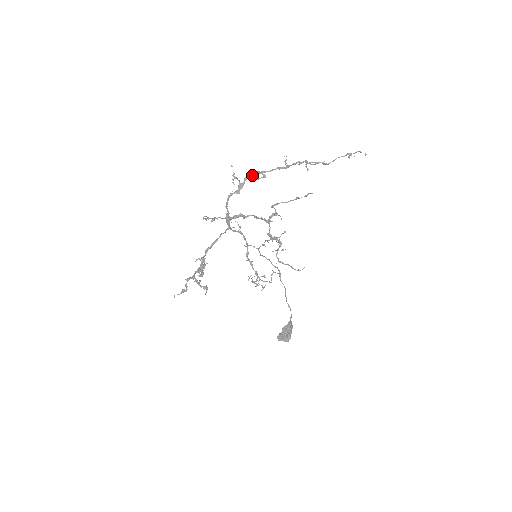
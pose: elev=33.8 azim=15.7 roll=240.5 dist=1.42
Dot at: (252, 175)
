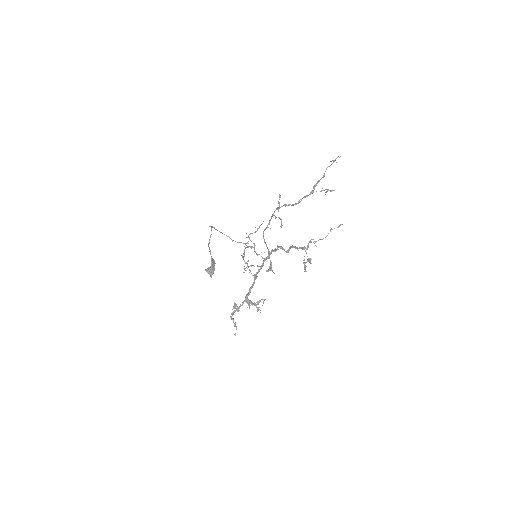
Dot at: occluded
